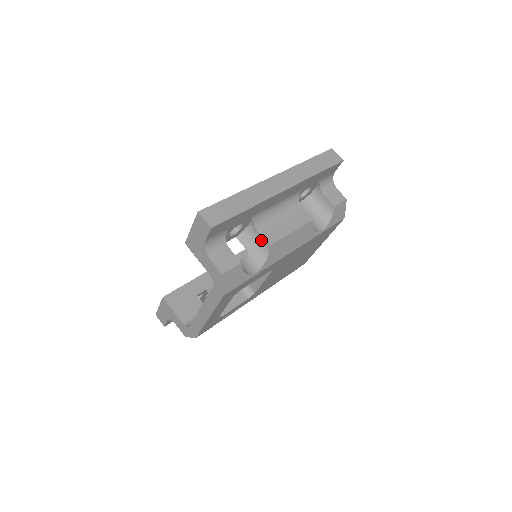
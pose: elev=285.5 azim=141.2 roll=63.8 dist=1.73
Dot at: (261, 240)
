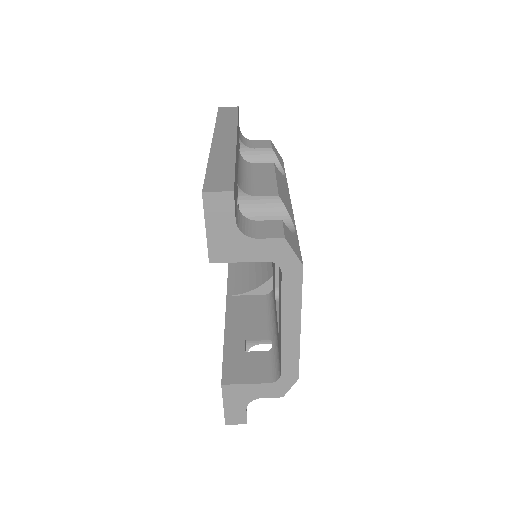
Dot at: (265, 201)
